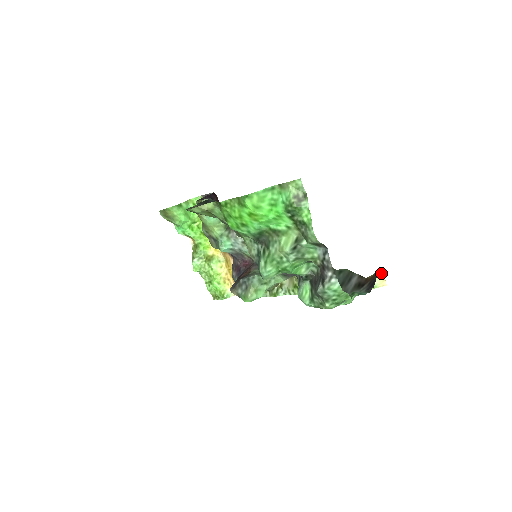
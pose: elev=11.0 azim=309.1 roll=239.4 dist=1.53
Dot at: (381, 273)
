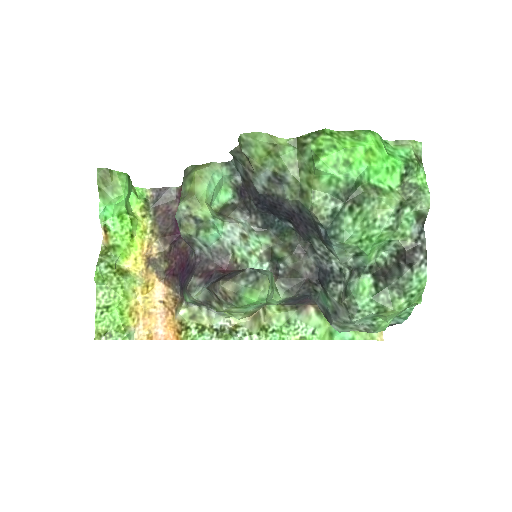
Dot at: occluded
